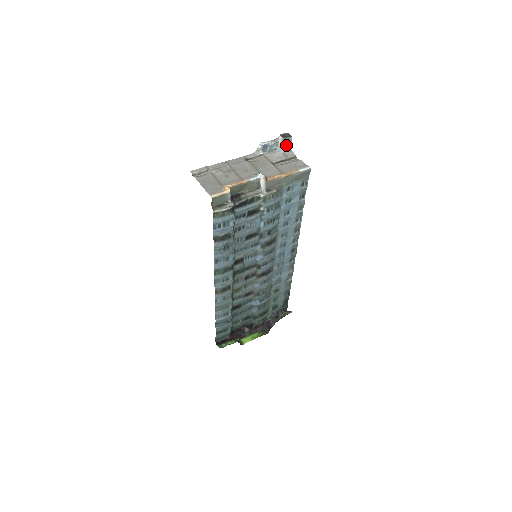
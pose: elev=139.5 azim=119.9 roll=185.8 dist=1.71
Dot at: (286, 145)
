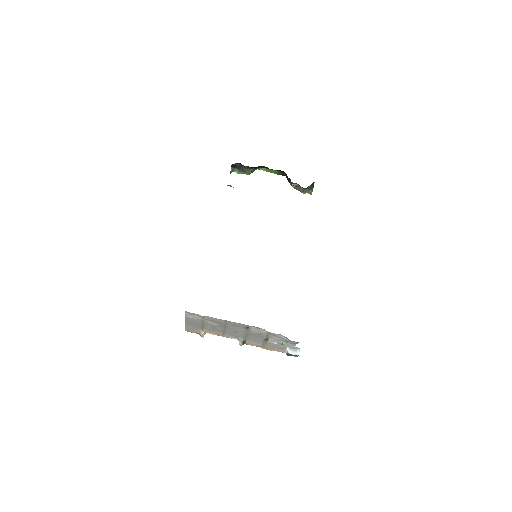
Dot at: occluded
